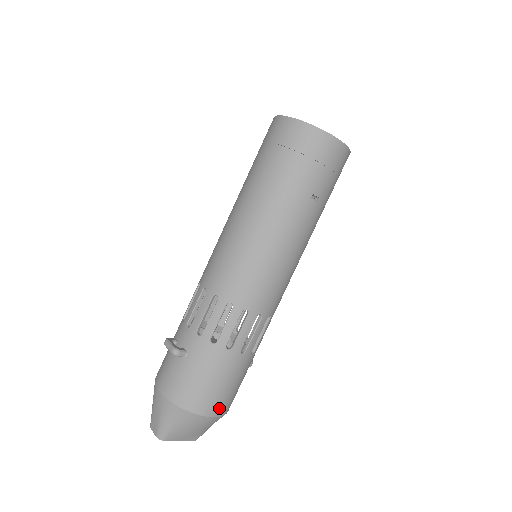
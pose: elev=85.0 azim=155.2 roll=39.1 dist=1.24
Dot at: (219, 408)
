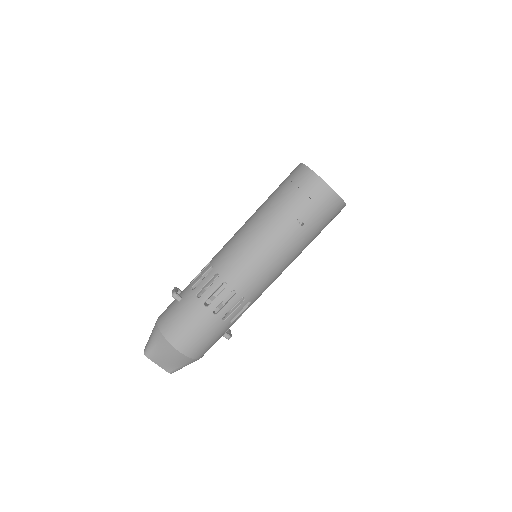
Dot at: (186, 347)
